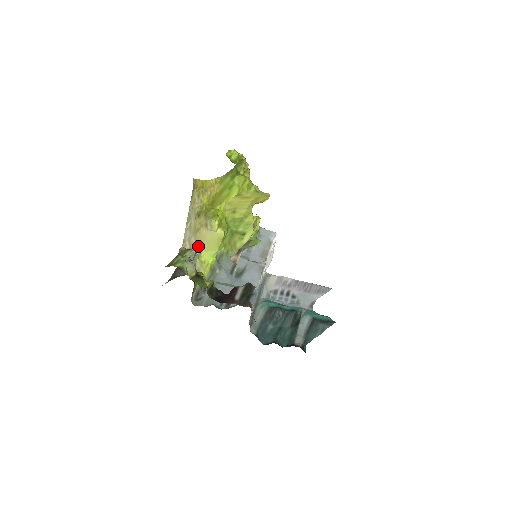
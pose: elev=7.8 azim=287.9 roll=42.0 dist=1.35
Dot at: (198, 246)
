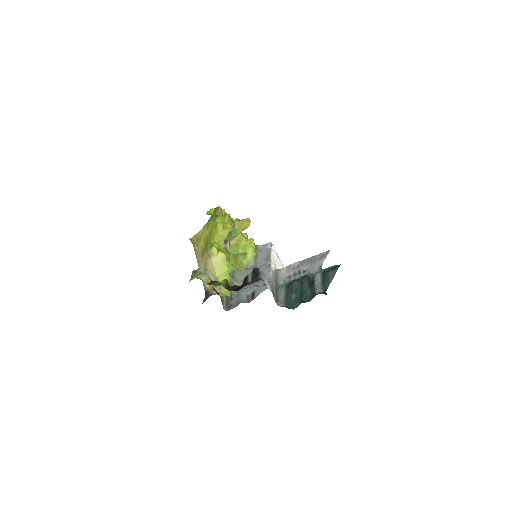
Dot at: (212, 274)
